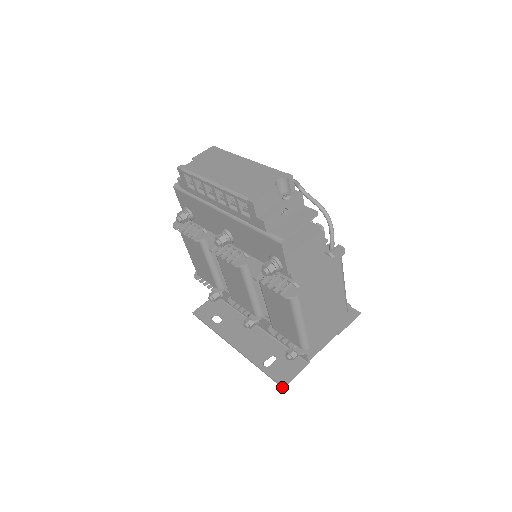
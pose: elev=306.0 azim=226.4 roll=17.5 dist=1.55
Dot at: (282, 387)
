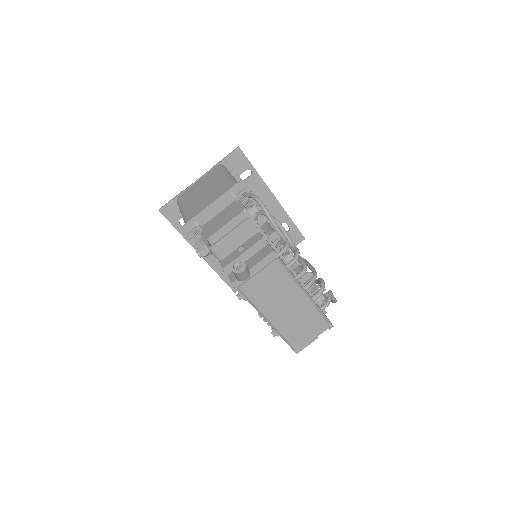
Dot at: (234, 292)
